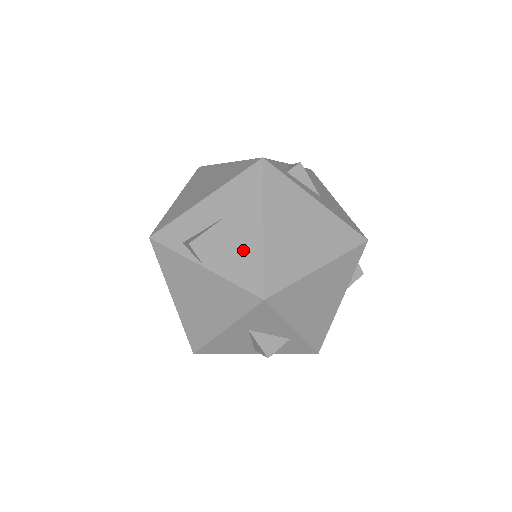
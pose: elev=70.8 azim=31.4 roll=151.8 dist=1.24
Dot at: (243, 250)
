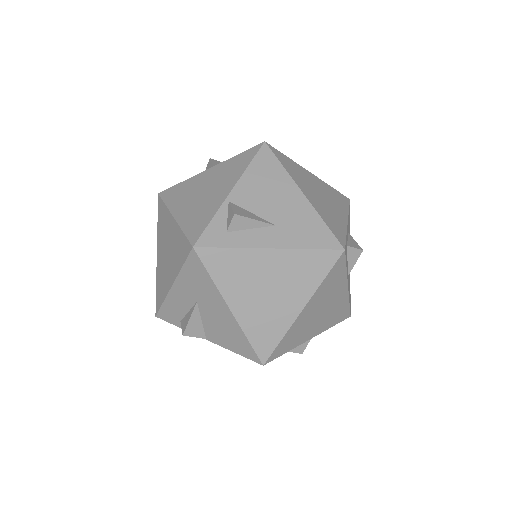
Dot at: (226, 329)
